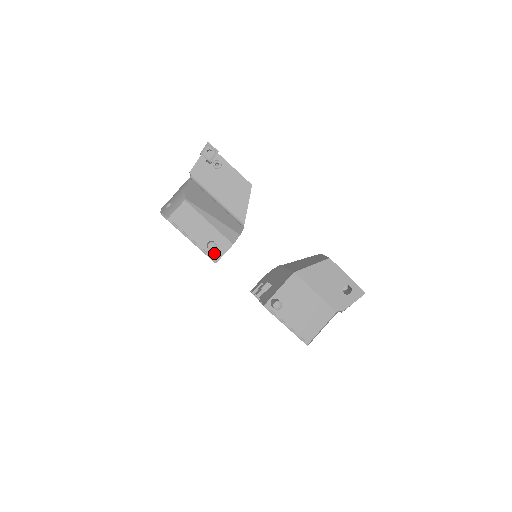
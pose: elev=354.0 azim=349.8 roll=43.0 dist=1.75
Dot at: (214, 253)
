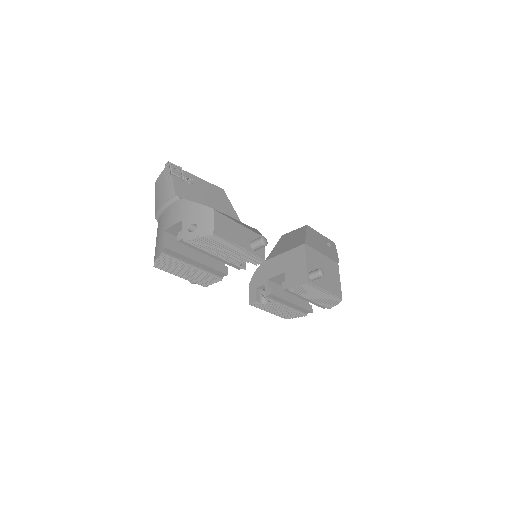
Dot at: (259, 252)
